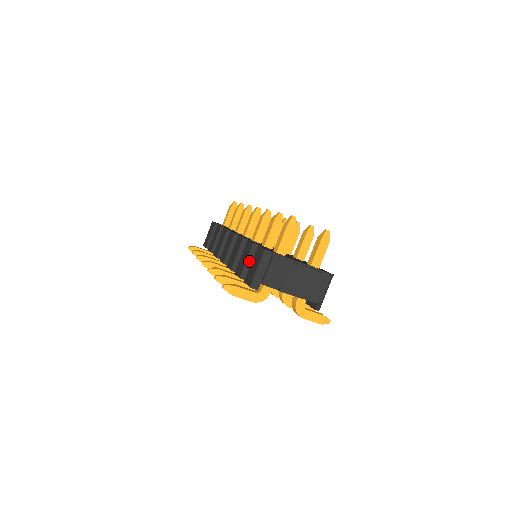
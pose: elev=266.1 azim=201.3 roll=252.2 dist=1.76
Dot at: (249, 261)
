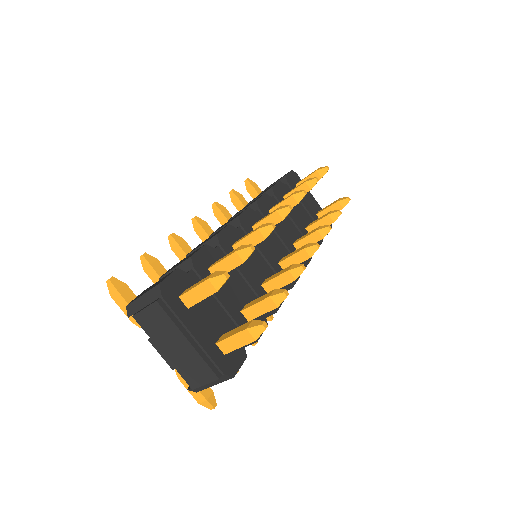
Dot at: occluded
